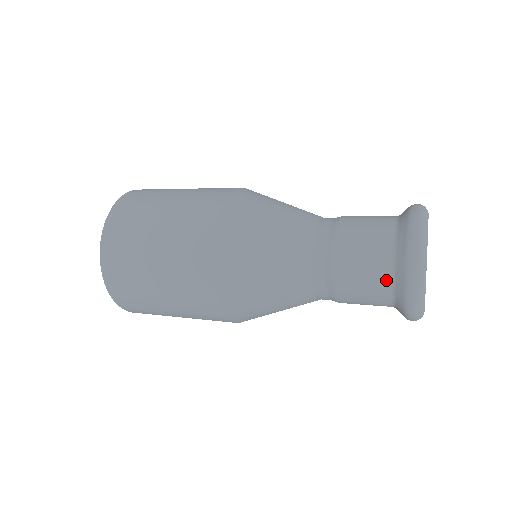
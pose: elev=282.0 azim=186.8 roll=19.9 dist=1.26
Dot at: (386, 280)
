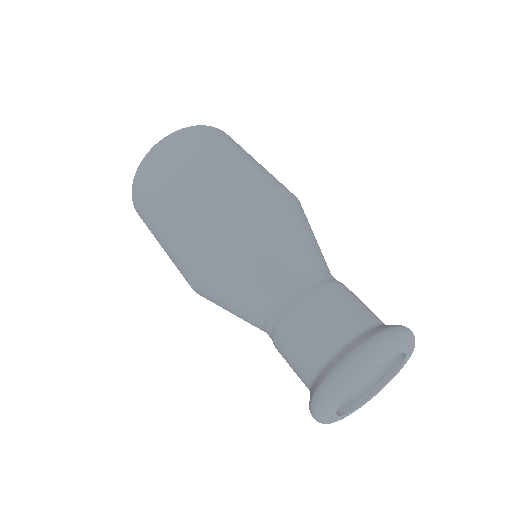
Dot at: (308, 377)
